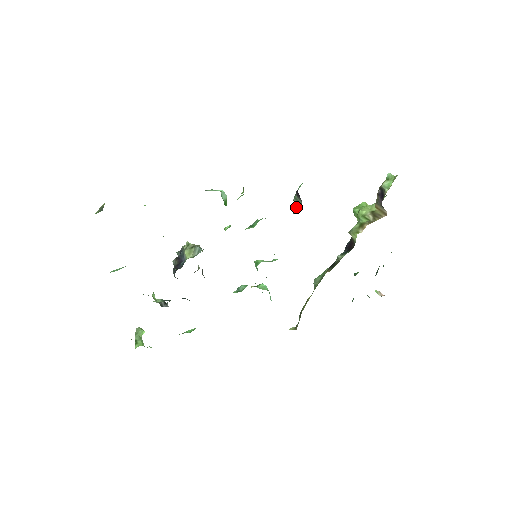
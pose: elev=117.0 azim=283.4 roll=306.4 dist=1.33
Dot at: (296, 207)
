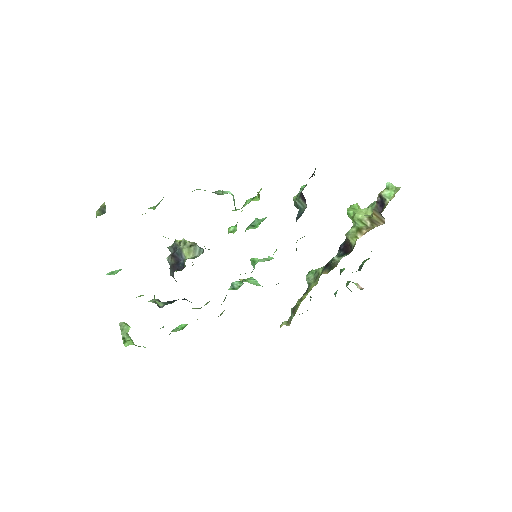
Dot at: (299, 210)
